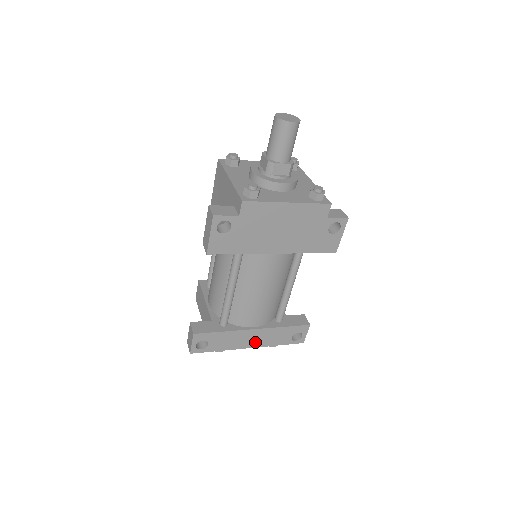
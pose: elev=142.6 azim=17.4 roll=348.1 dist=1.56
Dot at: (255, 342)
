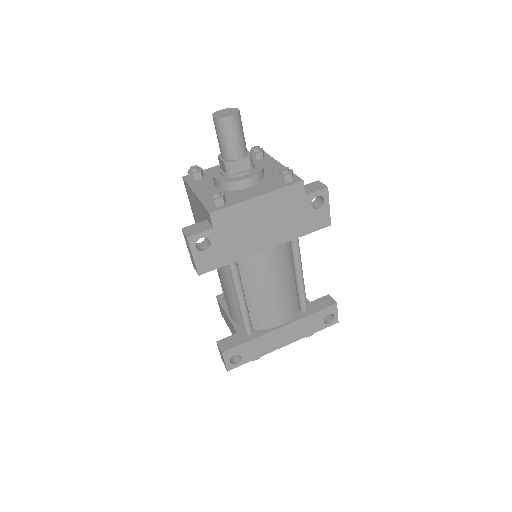
Dot at: (288, 339)
